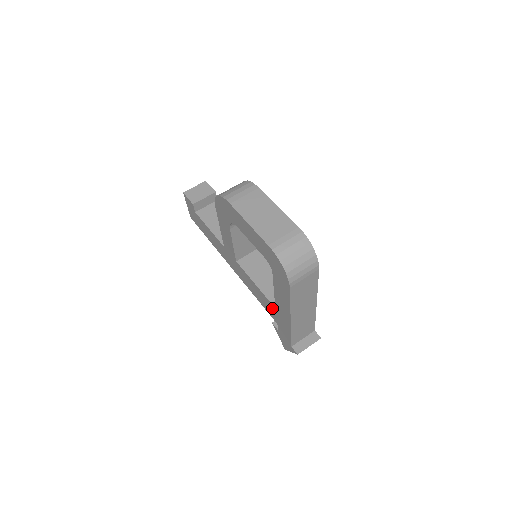
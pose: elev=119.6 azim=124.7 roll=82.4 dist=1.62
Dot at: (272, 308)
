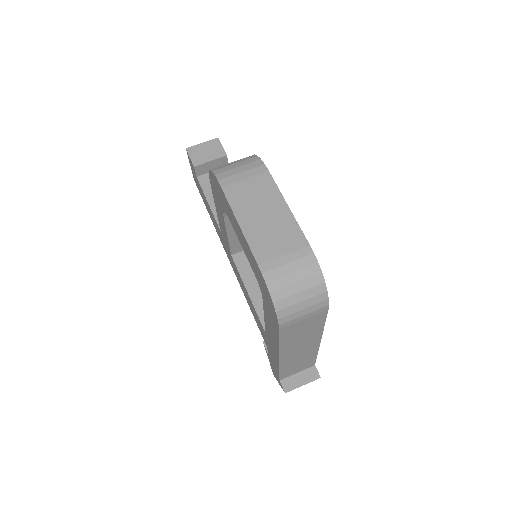
Dot at: (262, 330)
